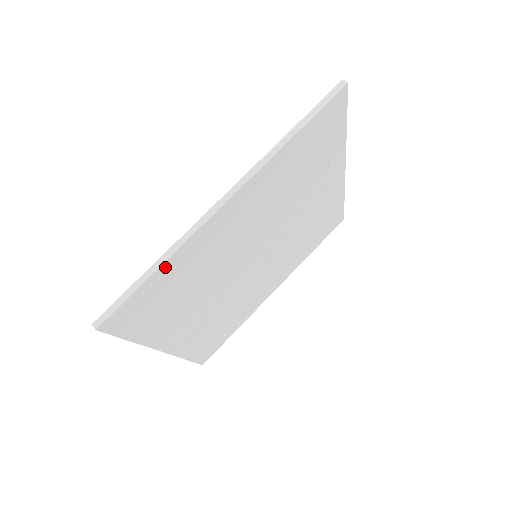
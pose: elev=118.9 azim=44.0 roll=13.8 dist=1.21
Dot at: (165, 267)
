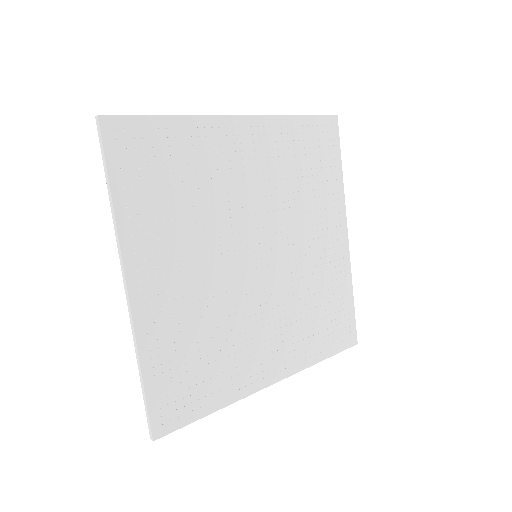
Dot at: (176, 123)
